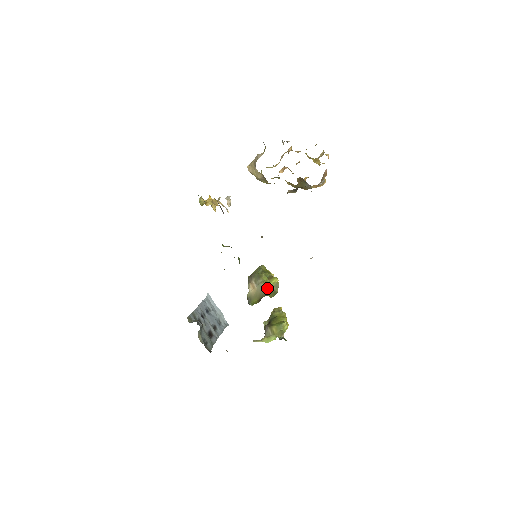
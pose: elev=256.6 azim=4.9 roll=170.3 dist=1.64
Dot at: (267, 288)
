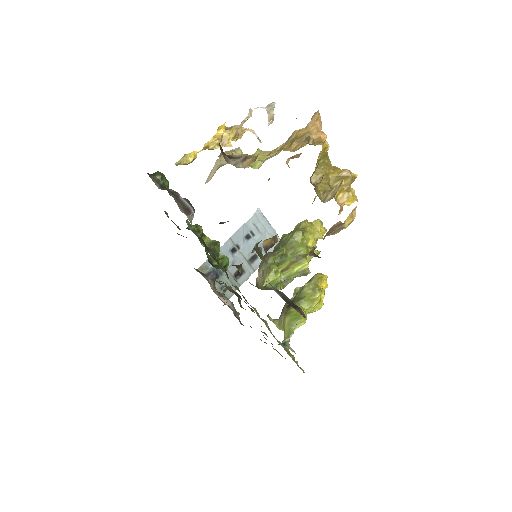
Dot at: occluded
